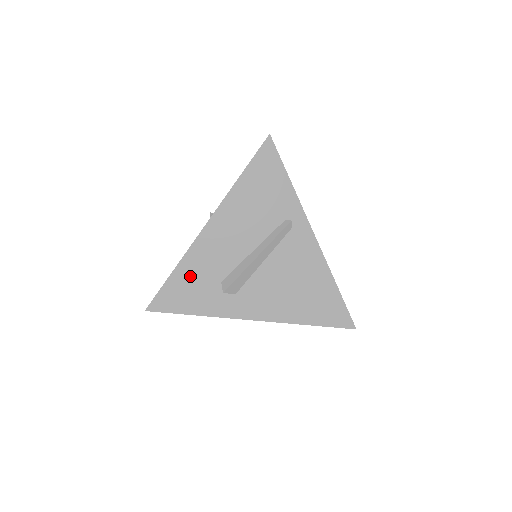
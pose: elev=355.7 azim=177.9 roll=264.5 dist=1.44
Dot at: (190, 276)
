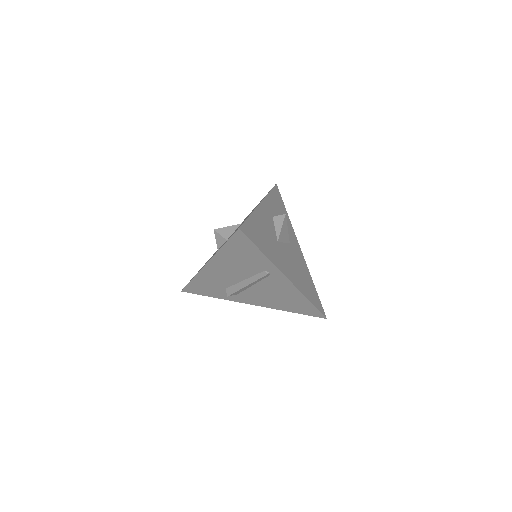
Dot at: (203, 284)
